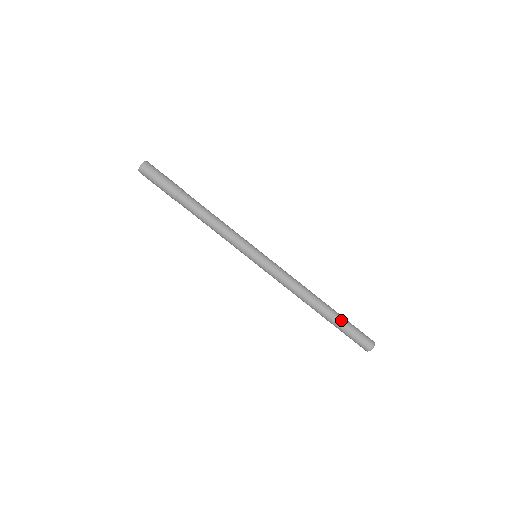
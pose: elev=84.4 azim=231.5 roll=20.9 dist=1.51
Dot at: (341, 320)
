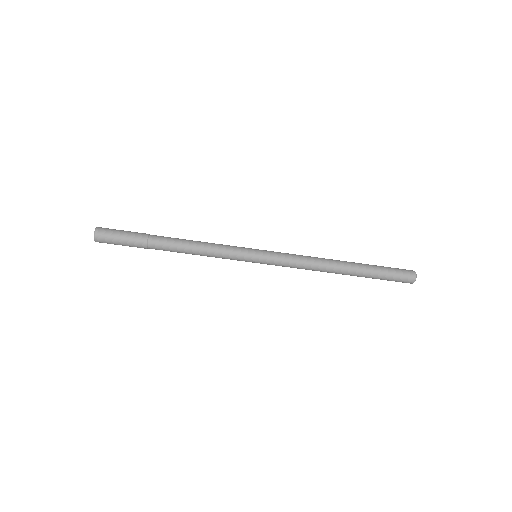
Dot at: (371, 272)
